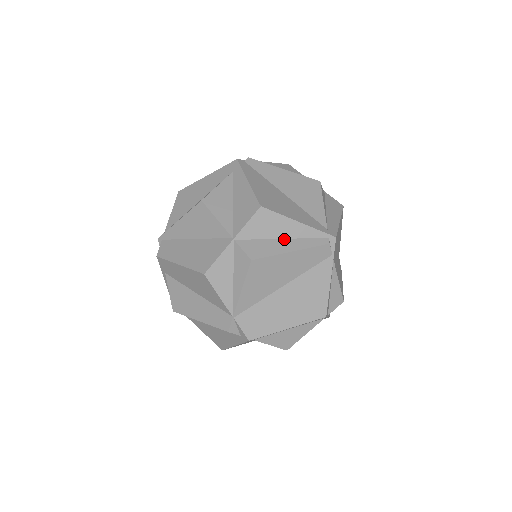
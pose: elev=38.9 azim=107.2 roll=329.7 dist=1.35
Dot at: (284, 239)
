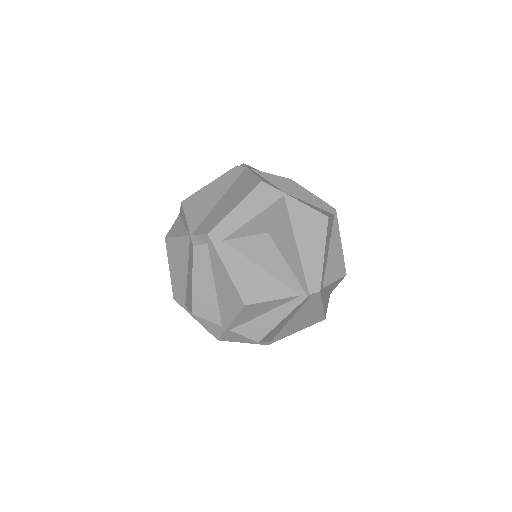
Dot at: occluded
